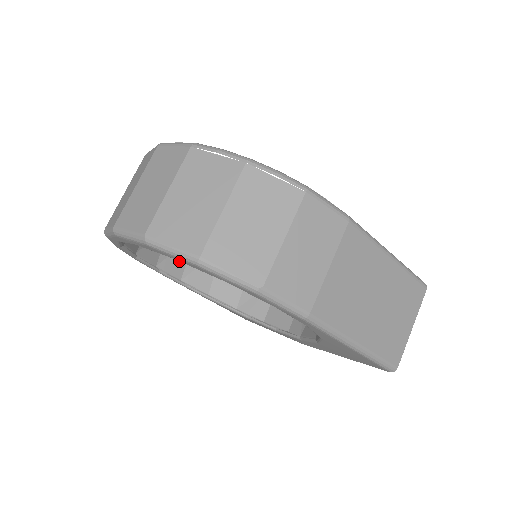
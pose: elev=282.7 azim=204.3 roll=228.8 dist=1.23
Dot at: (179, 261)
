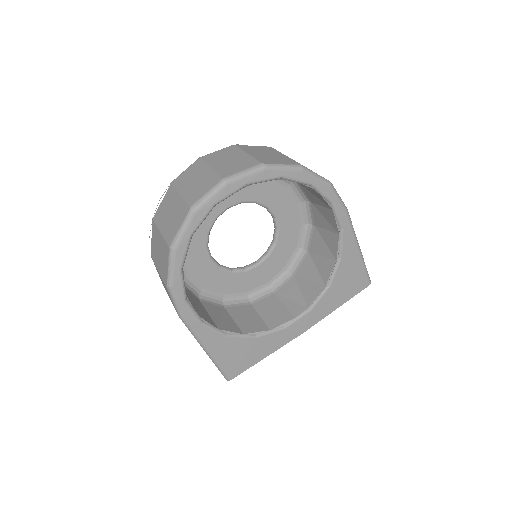
Dot at: (189, 299)
